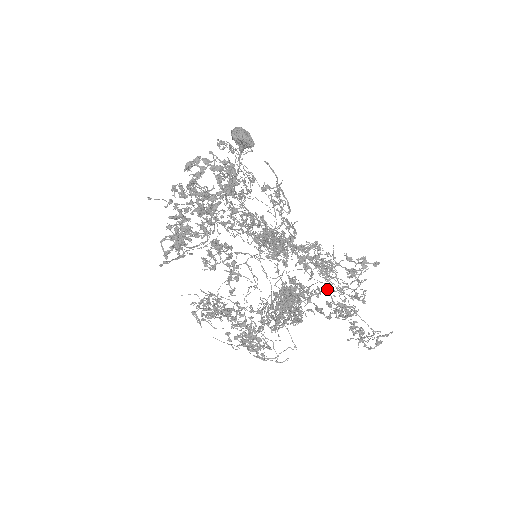
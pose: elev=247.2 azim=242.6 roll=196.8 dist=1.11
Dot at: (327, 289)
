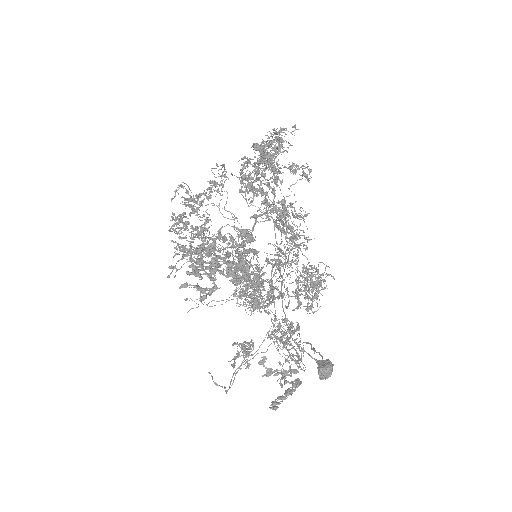
Dot at: occluded
